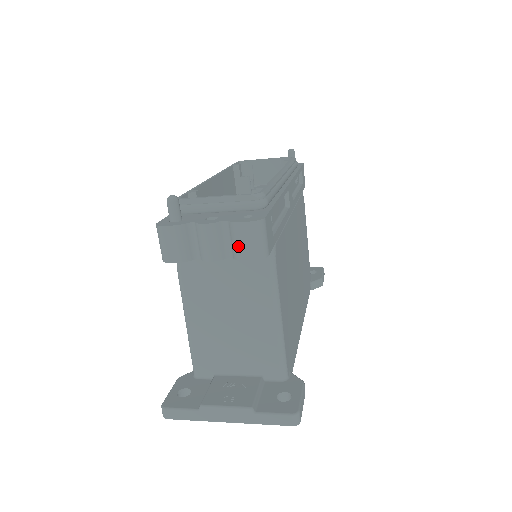
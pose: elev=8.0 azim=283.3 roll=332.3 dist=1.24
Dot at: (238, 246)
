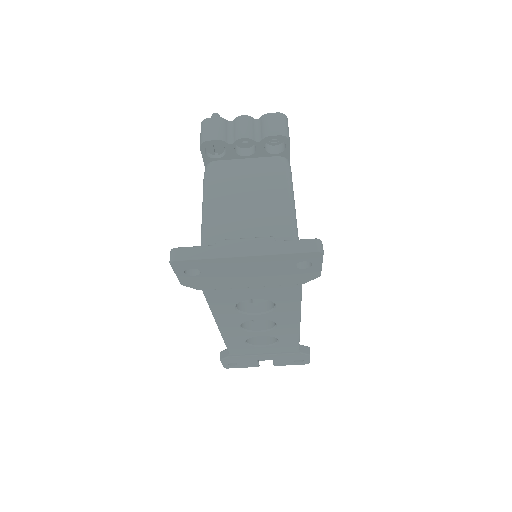
Dot at: (267, 127)
